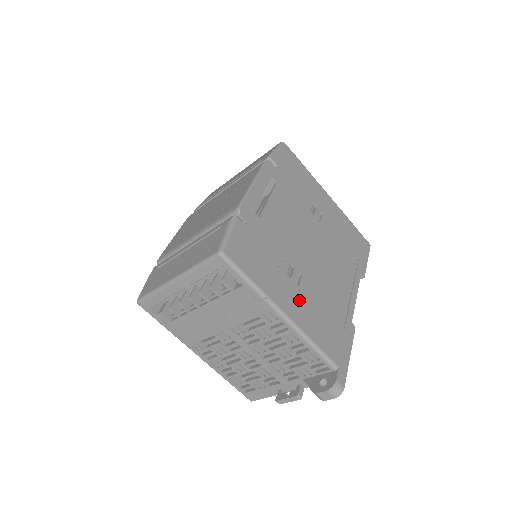
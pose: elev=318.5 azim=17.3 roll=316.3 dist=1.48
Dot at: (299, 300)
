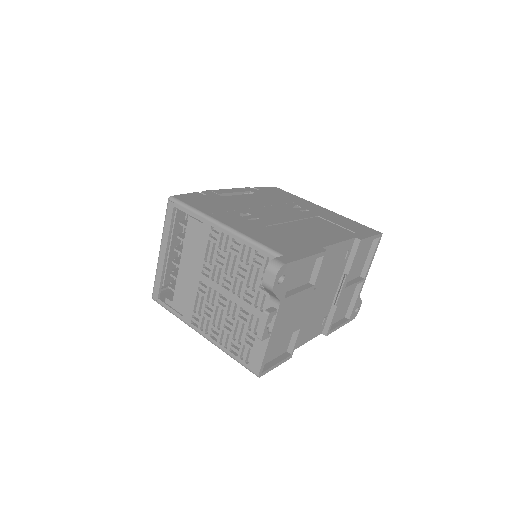
Dot at: (246, 224)
